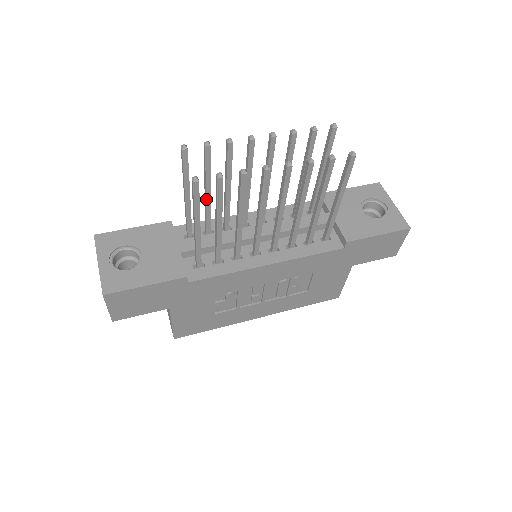
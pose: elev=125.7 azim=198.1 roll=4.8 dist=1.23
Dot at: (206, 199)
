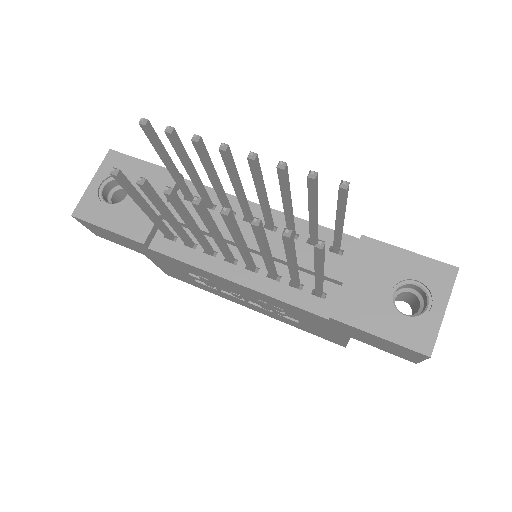
Dot at: (191, 178)
